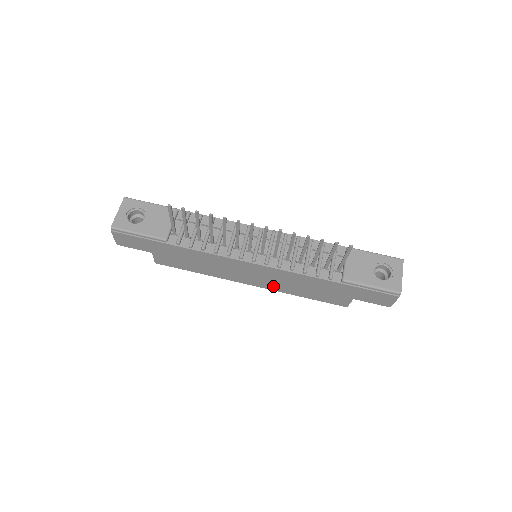
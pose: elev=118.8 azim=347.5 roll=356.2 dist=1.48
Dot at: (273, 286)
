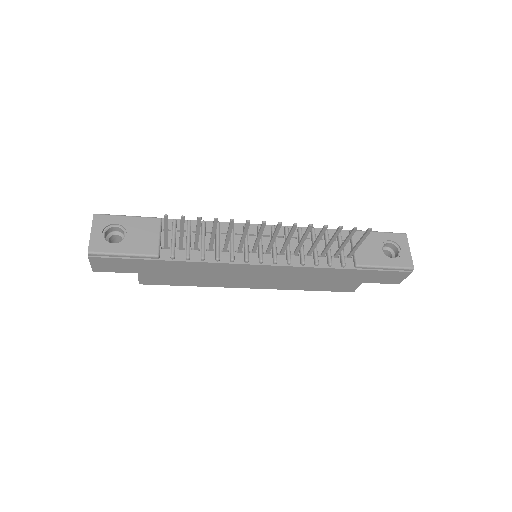
Dot at: (277, 285)
